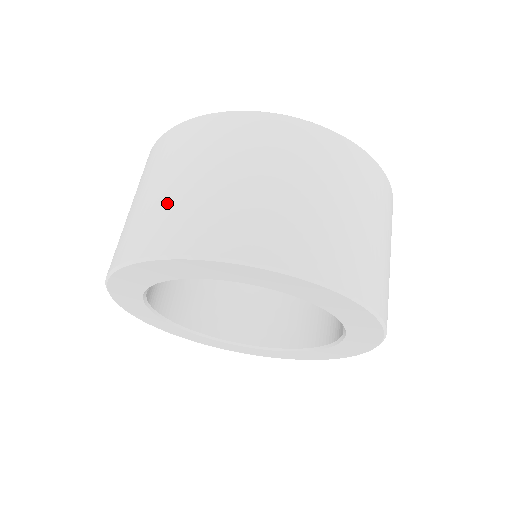
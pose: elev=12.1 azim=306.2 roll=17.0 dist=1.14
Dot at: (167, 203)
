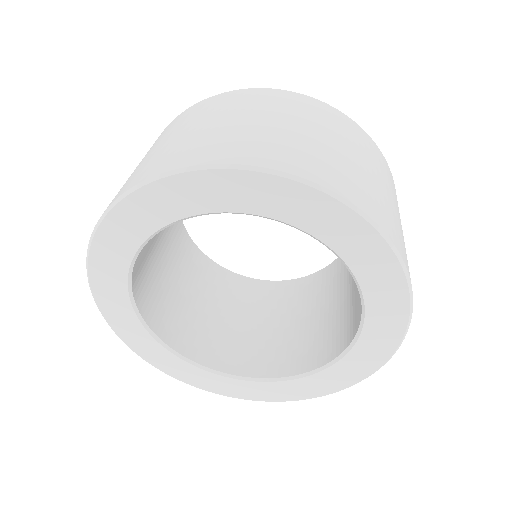
Dot at: (206, 134)
